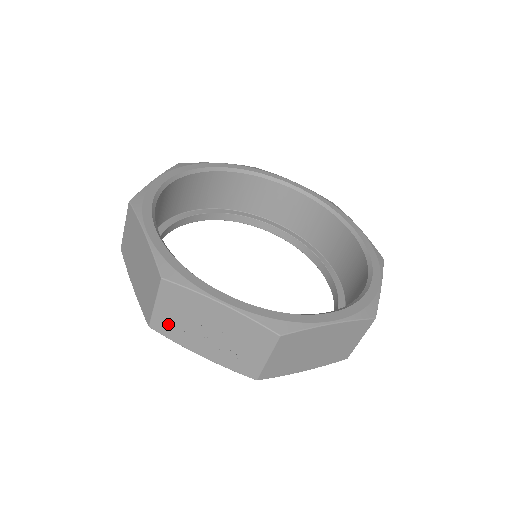
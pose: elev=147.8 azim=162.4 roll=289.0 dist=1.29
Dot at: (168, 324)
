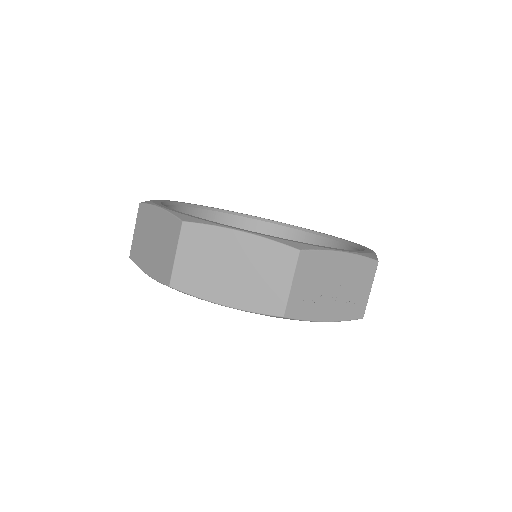
Dot at: (301, 302)
